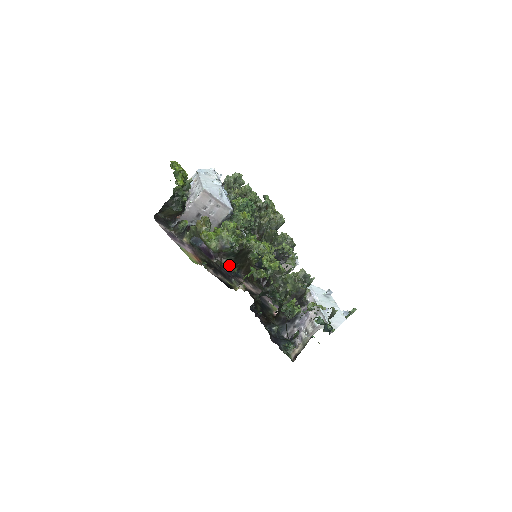
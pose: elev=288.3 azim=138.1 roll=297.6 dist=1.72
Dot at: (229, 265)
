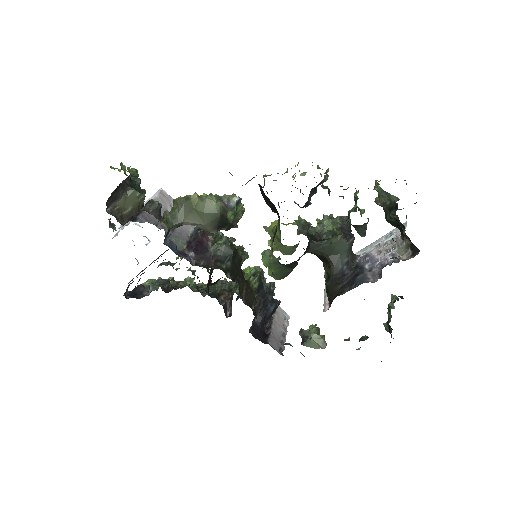
Dot at: (228, 276)
